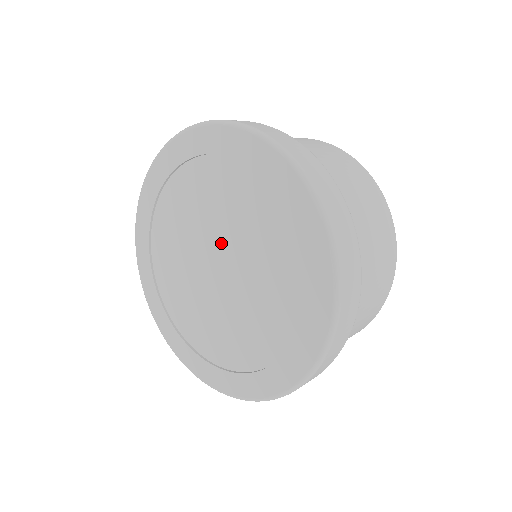
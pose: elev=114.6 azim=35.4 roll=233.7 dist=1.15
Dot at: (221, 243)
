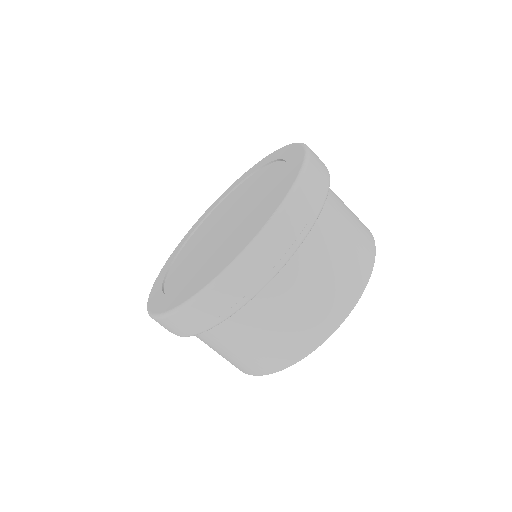
Dot at: (237, 211)
